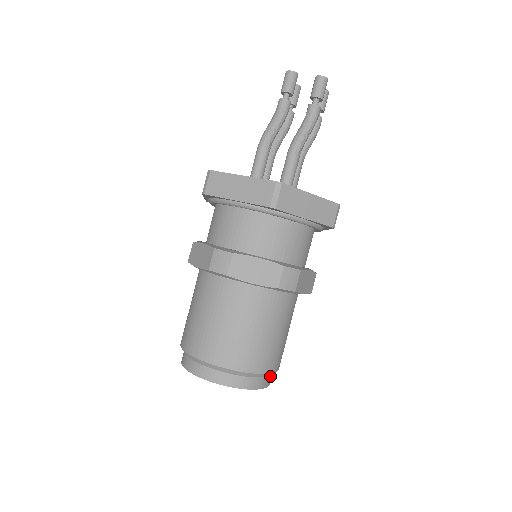
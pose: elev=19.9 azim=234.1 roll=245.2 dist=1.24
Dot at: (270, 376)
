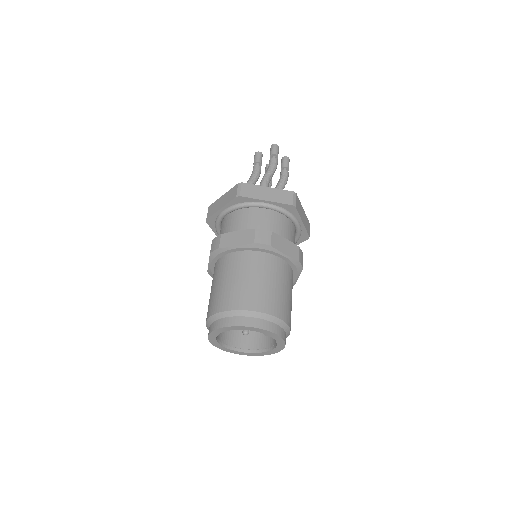
Dot at: (276, 325)
